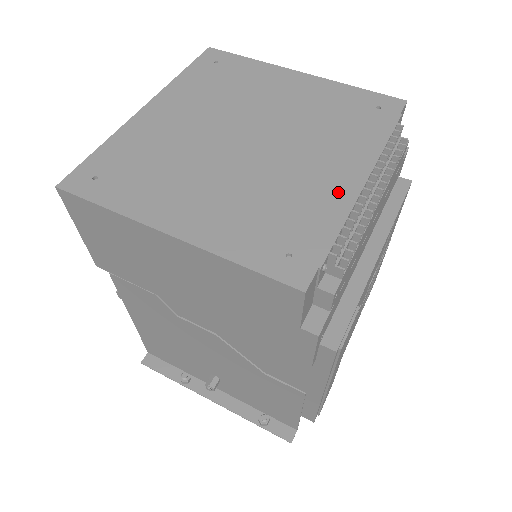
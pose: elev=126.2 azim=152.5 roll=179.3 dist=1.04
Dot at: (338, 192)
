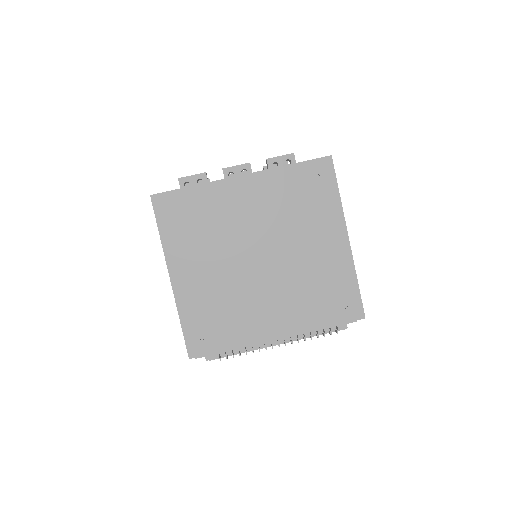
Dot at: (258, 332)
